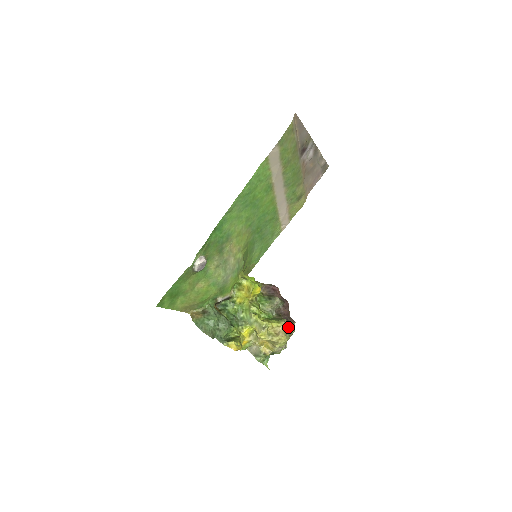
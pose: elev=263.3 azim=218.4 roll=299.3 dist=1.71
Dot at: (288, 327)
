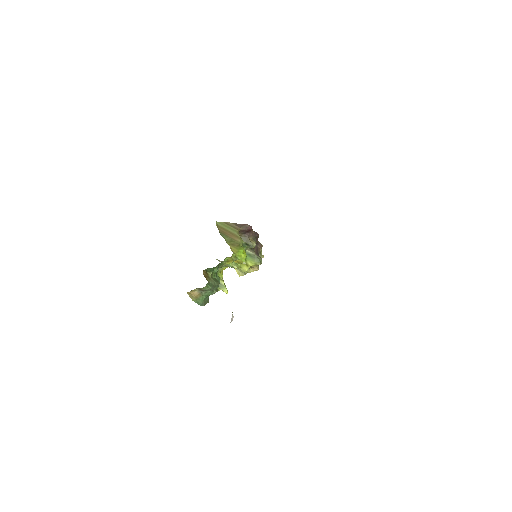
Dot at: occluded
